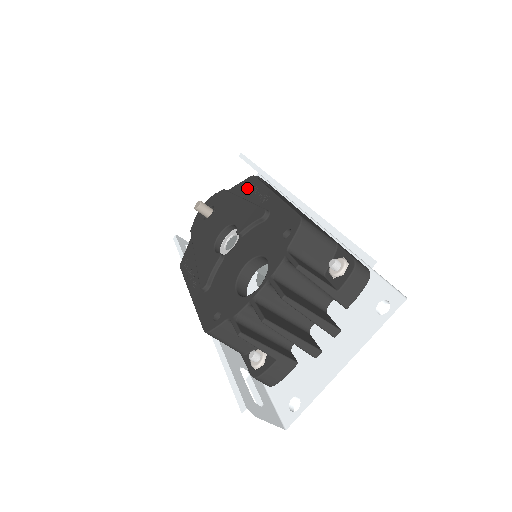
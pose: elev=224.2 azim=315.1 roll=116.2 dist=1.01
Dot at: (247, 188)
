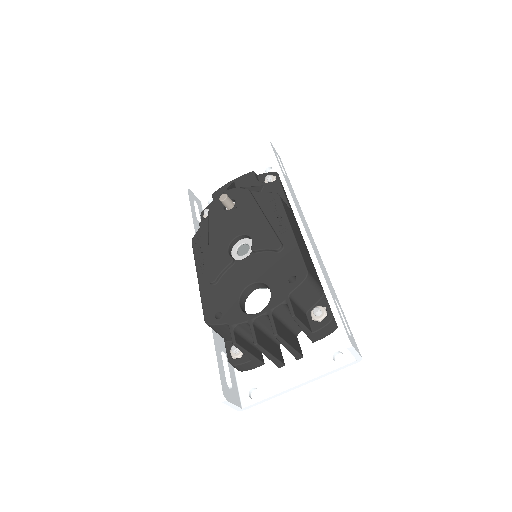
Dot at: (270, 204)
